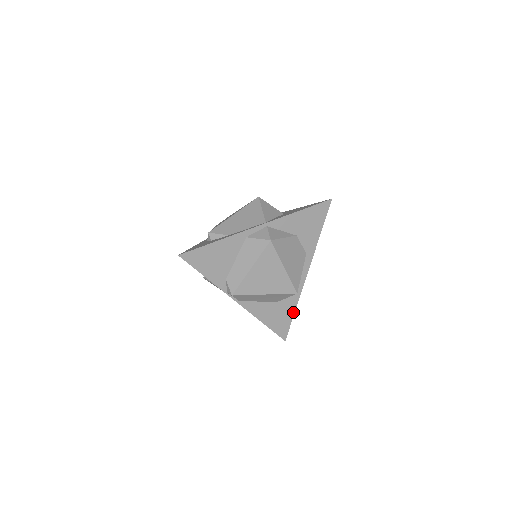
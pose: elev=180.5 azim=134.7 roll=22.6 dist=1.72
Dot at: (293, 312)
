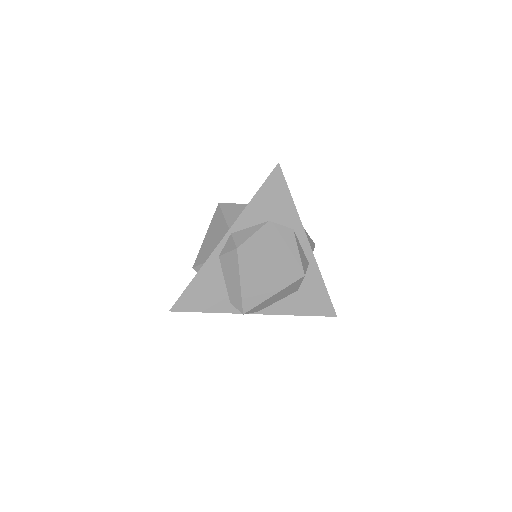
Dot at: (324, 288)
